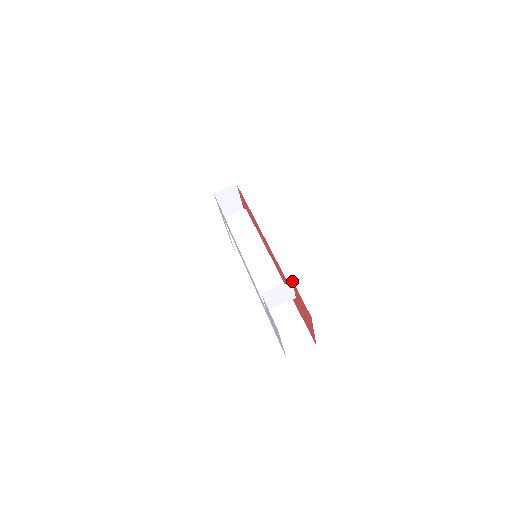
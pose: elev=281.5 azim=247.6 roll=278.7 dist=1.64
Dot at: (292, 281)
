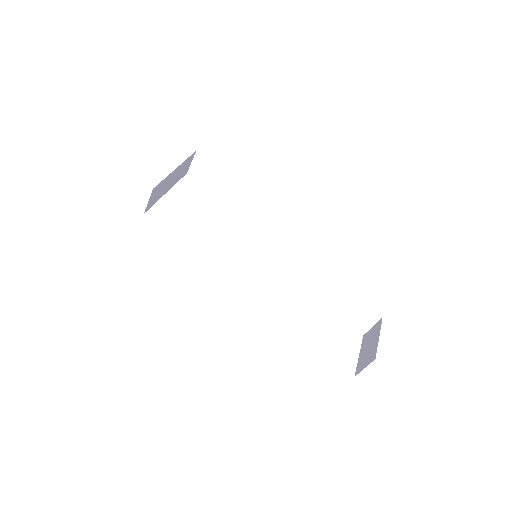
Dot at: occluded
